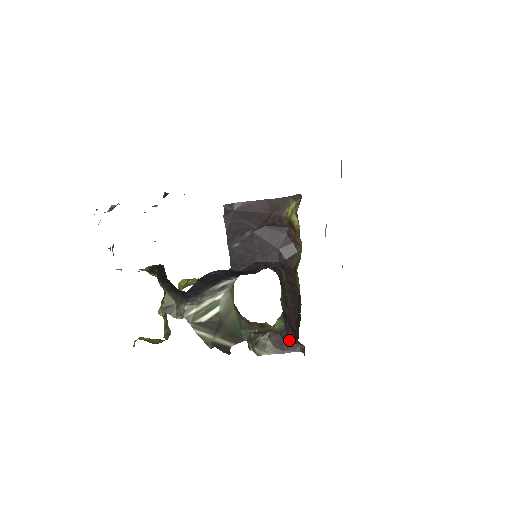
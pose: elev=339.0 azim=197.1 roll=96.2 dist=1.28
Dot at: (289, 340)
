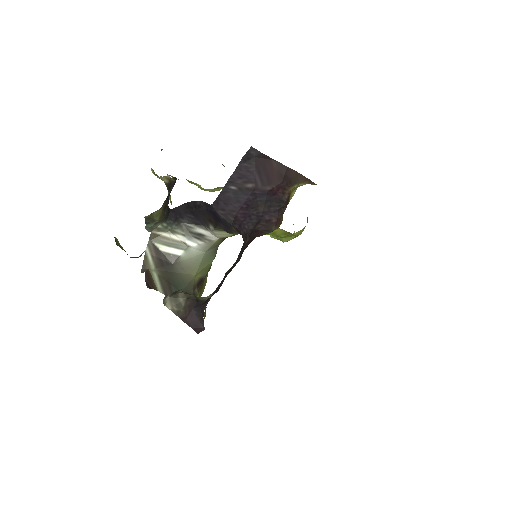
Dot at: (199, 313)
